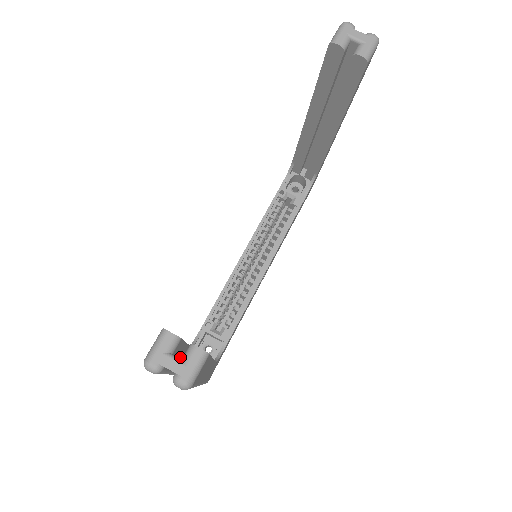
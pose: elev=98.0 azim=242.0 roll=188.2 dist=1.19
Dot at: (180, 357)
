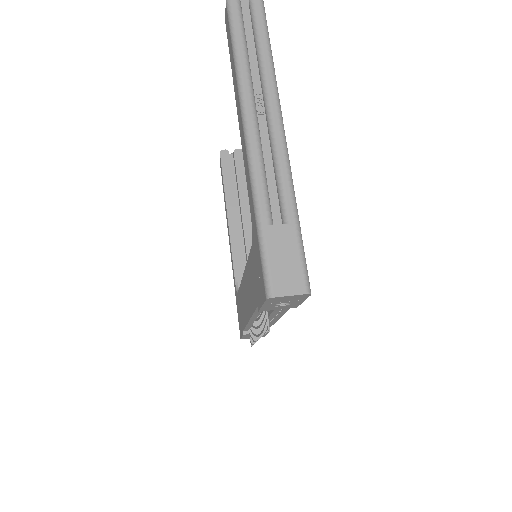
Dot at: occluded
